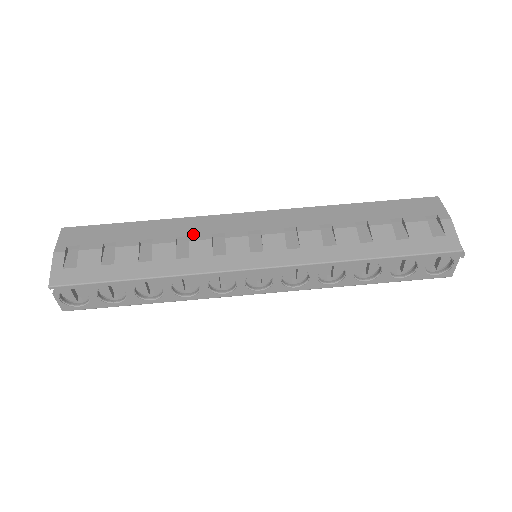
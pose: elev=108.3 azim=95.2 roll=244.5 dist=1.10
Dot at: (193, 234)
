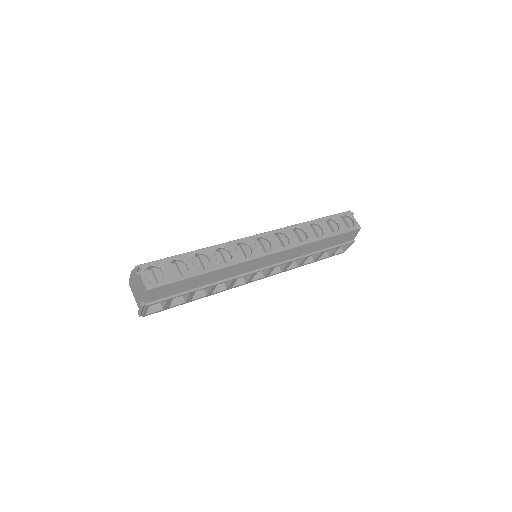
Dot at: occluded
